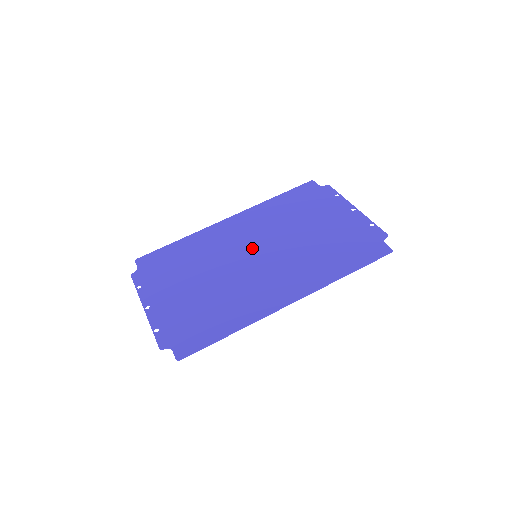
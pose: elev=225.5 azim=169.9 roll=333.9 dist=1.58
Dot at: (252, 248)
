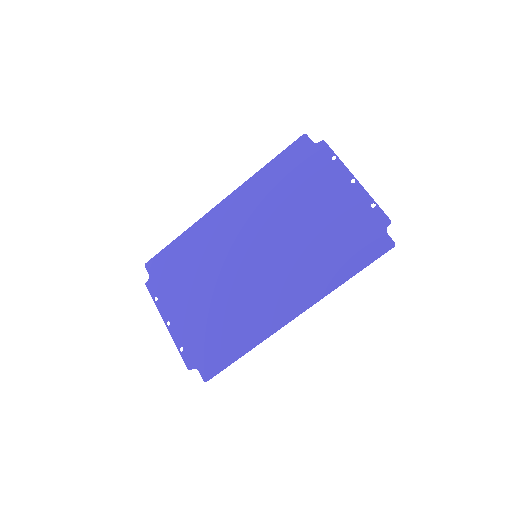
Dot at: (251, 246)
